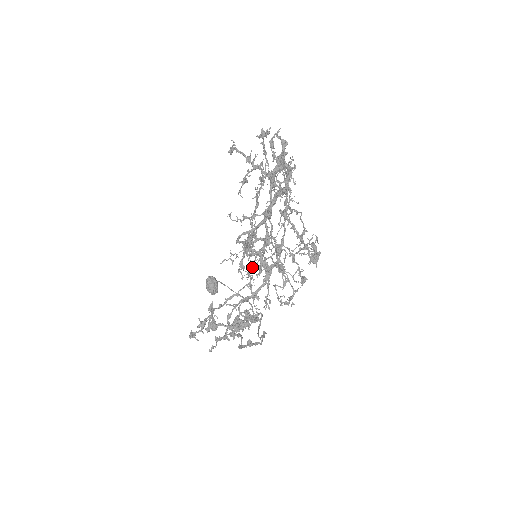
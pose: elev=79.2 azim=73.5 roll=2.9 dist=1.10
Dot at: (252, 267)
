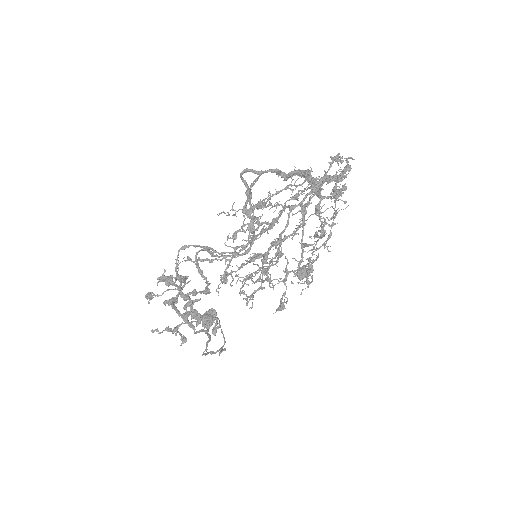
Dot at: (242, 245)
